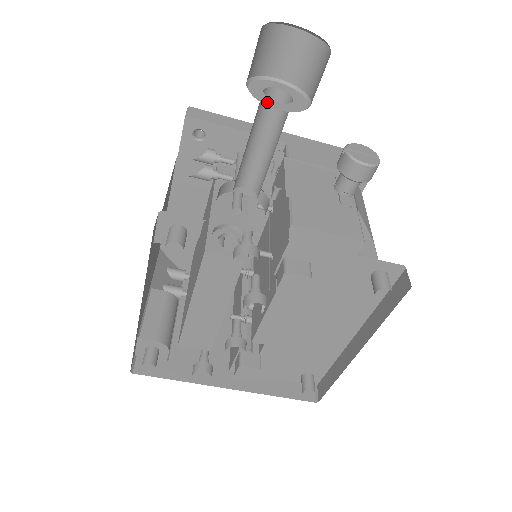
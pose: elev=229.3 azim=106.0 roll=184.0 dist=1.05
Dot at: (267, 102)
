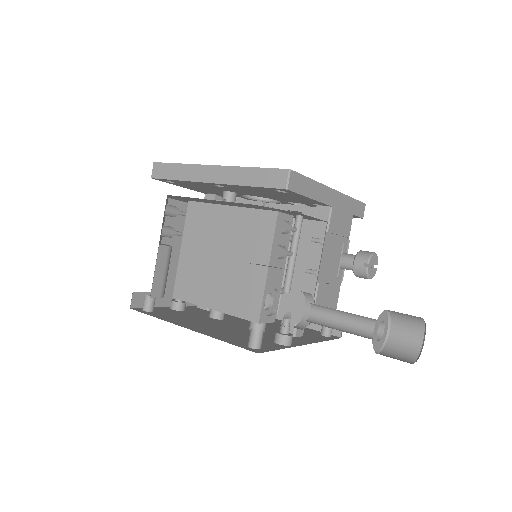
Dot at: (375, 346)
